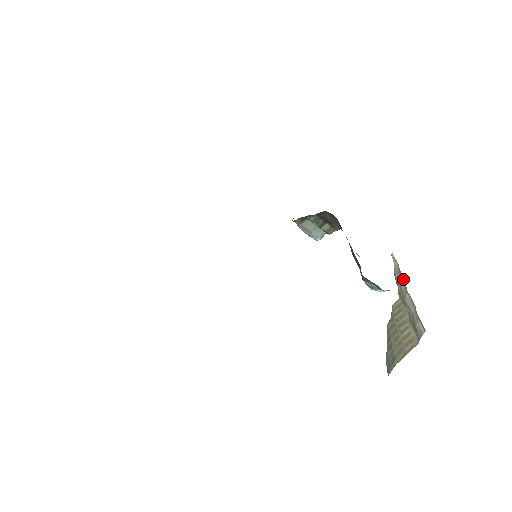
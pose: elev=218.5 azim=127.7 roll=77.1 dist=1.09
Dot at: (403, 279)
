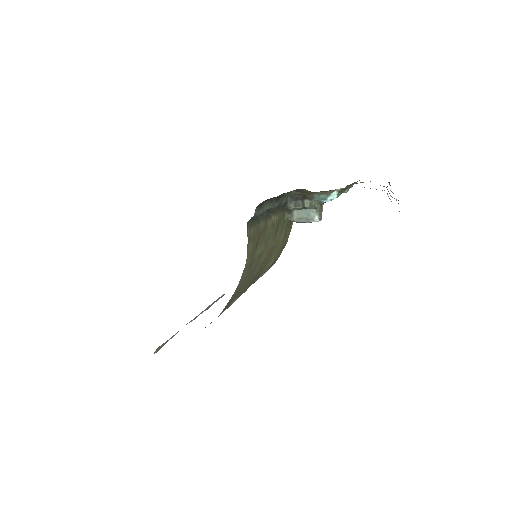
Dot at: occluded
